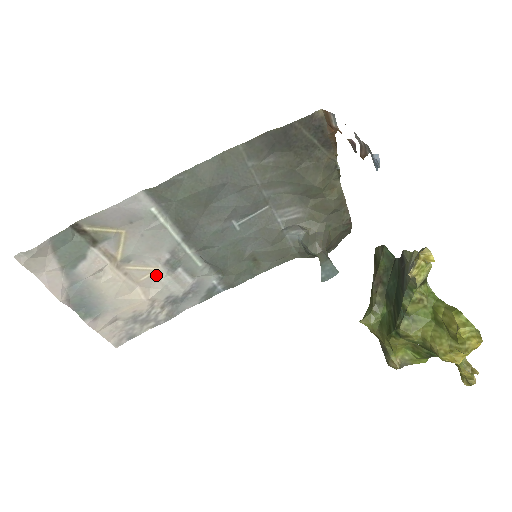
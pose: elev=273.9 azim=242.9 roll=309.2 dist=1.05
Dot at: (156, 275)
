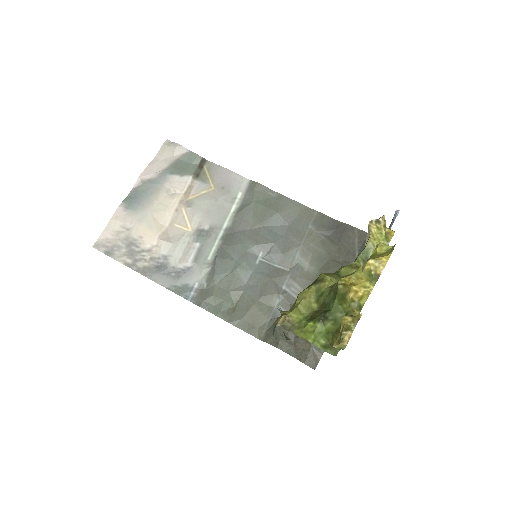
Dot at: (184, 233)
